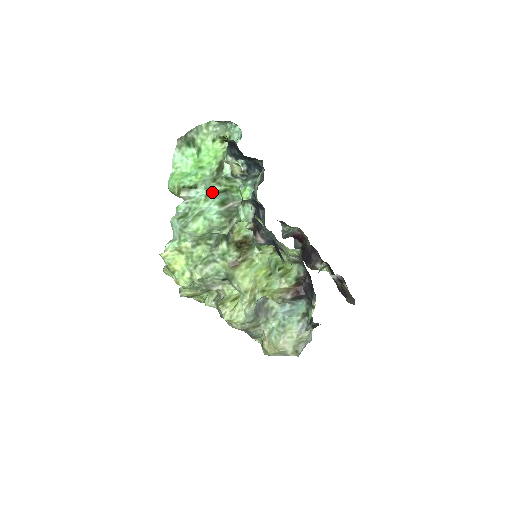
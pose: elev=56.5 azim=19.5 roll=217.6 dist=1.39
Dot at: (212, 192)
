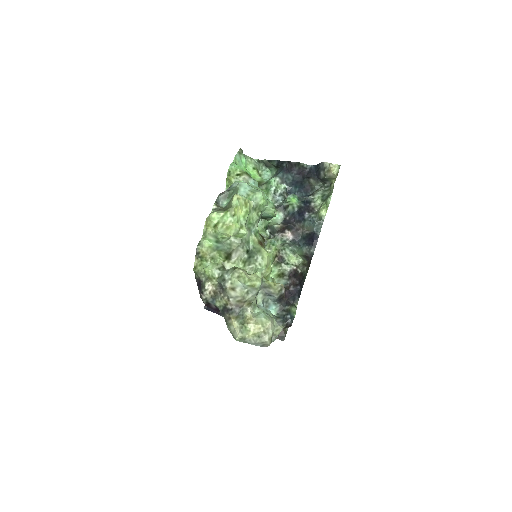
Dot at: occluded
